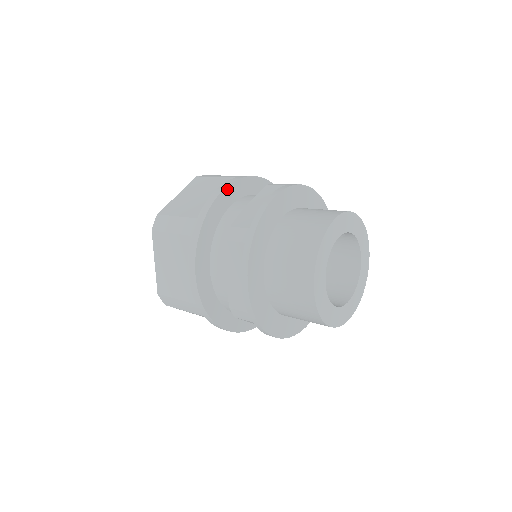
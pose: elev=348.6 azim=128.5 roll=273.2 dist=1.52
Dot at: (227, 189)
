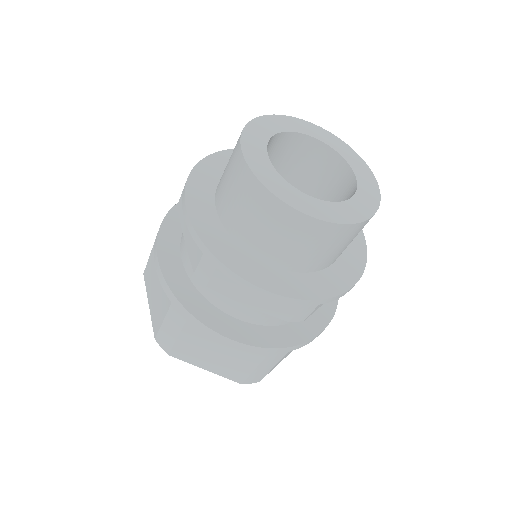
Dot at: occluded
